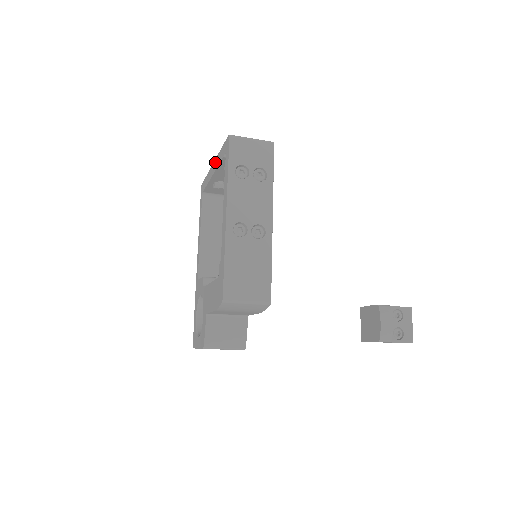
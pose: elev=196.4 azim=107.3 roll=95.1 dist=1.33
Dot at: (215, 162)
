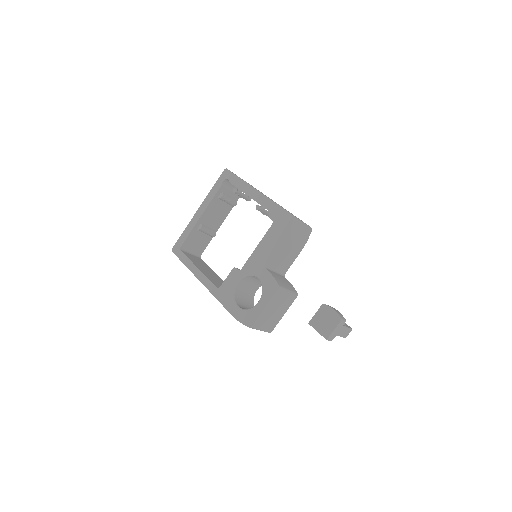
Dot at: (203, 204)
